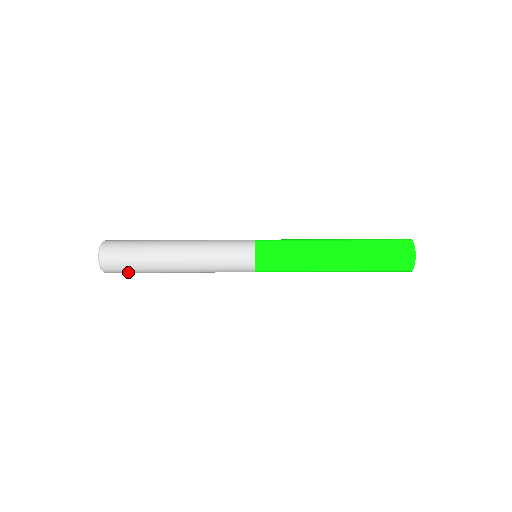
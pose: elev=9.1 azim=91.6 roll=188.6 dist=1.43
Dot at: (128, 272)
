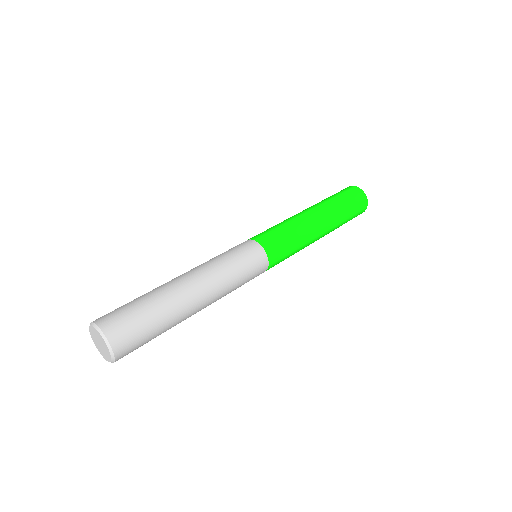
Dot at: occluded
